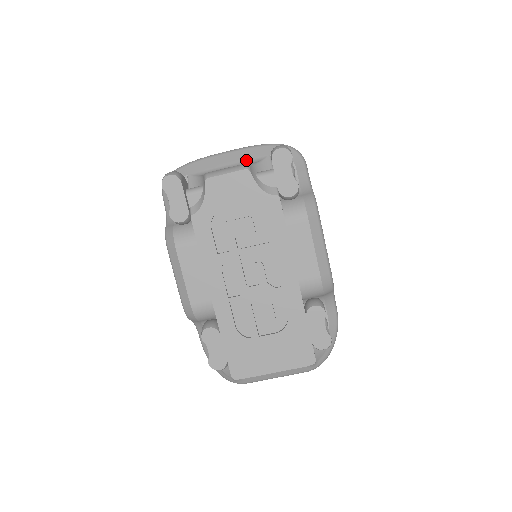
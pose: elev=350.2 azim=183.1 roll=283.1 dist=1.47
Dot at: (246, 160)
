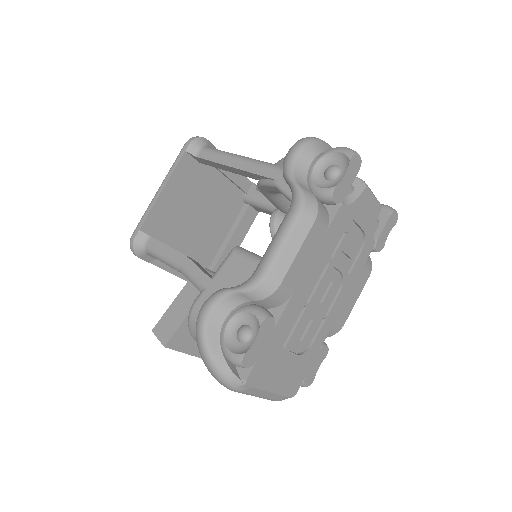
Dot at: occluded
